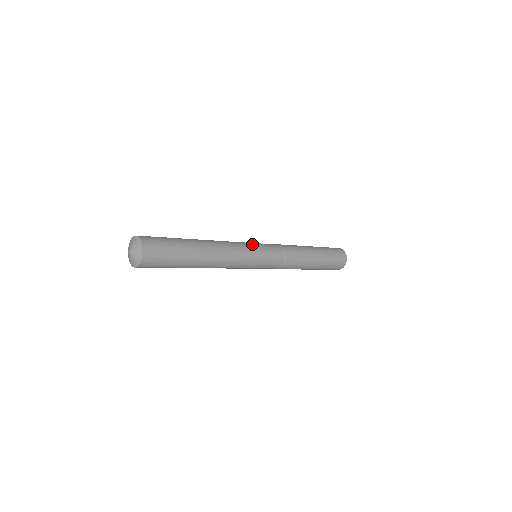
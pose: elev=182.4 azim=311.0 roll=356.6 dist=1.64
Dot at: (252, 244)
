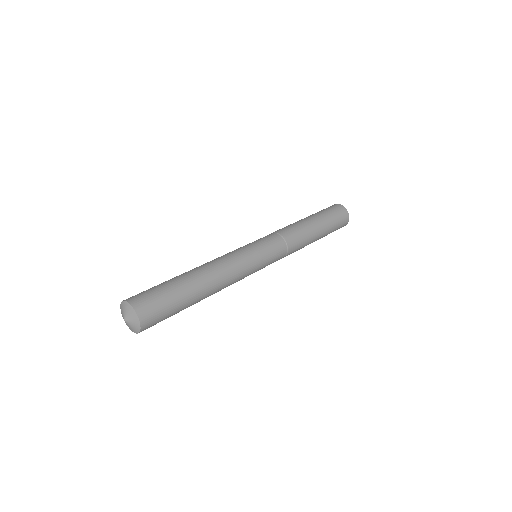
Dot at: (250, 249)
